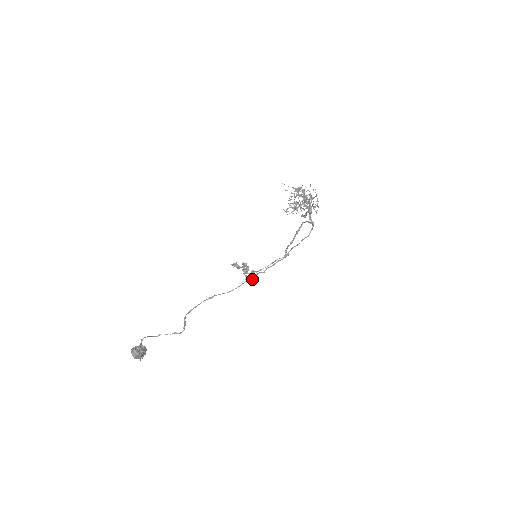
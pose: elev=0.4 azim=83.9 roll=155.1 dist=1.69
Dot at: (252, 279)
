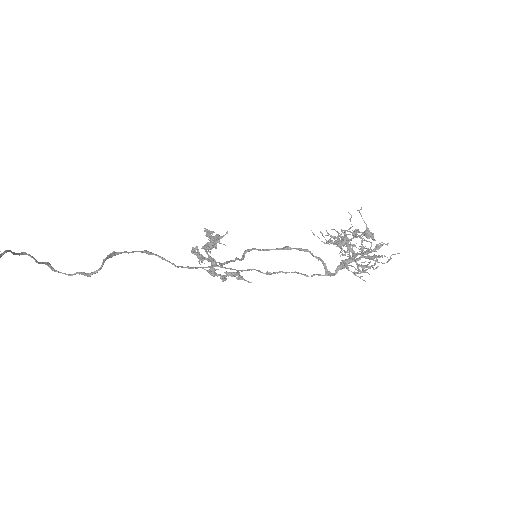
Dot at: occluded
